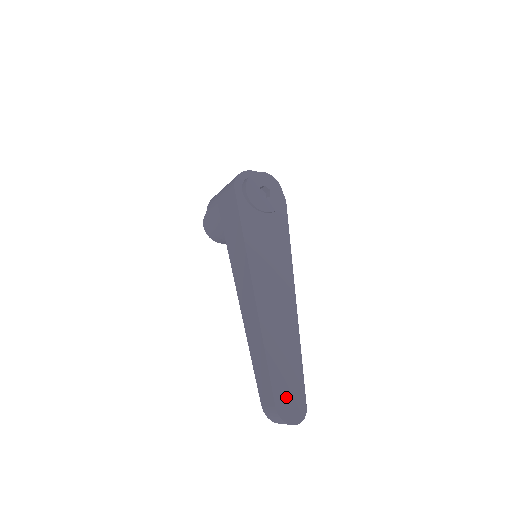
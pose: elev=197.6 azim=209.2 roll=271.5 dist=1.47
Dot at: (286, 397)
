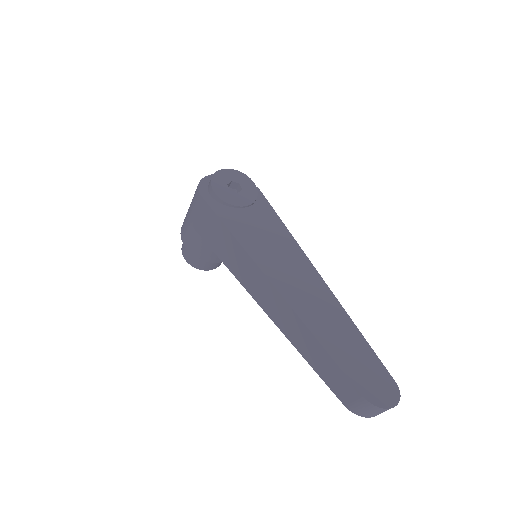
Dot at: (368, 381)
